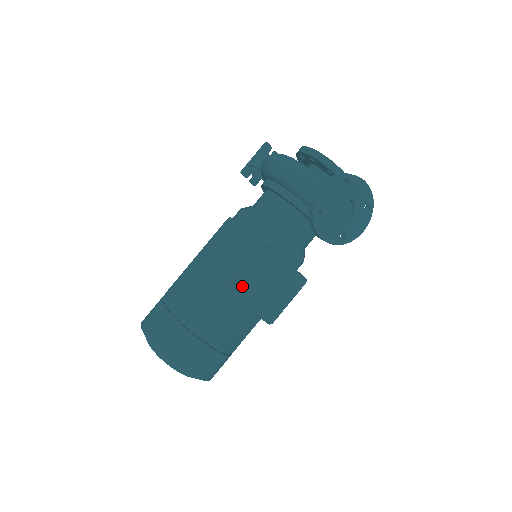
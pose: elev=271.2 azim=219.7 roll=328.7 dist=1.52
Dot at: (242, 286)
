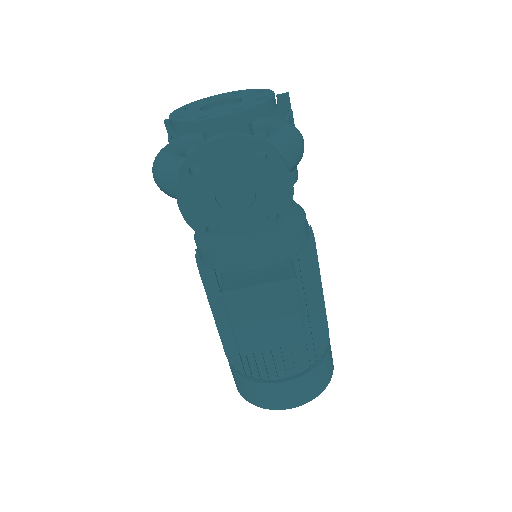
Dot at: occluded
